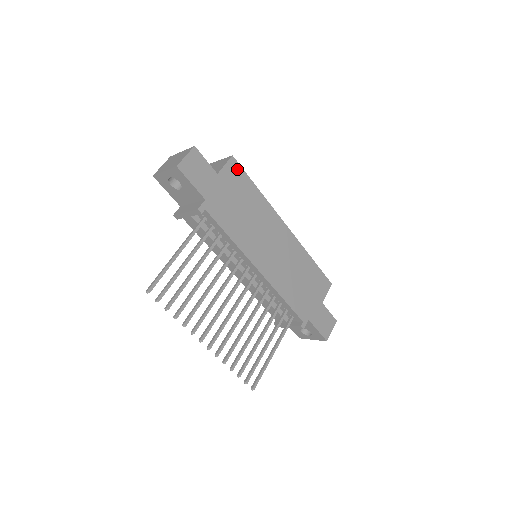
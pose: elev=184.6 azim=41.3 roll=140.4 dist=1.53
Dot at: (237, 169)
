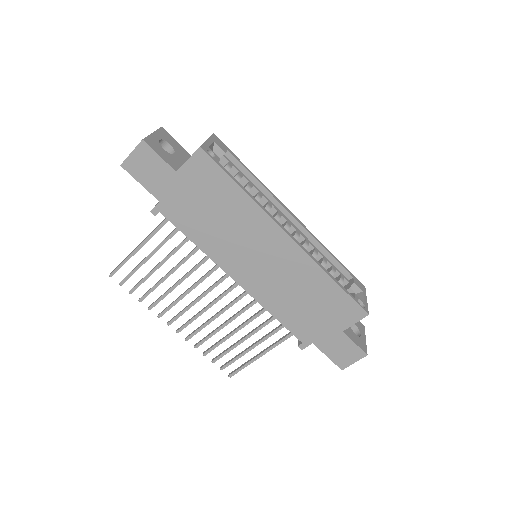
Dot at: (207, 164)
